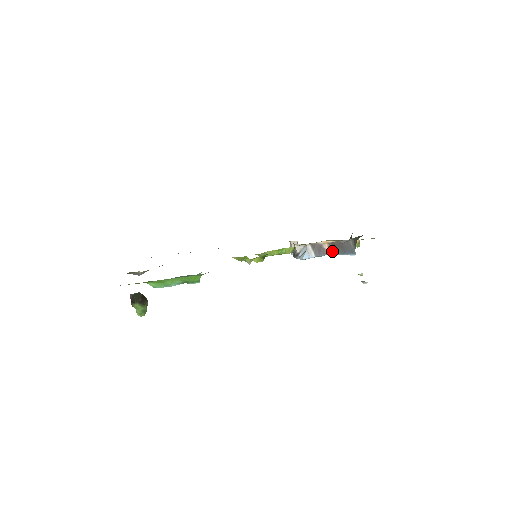
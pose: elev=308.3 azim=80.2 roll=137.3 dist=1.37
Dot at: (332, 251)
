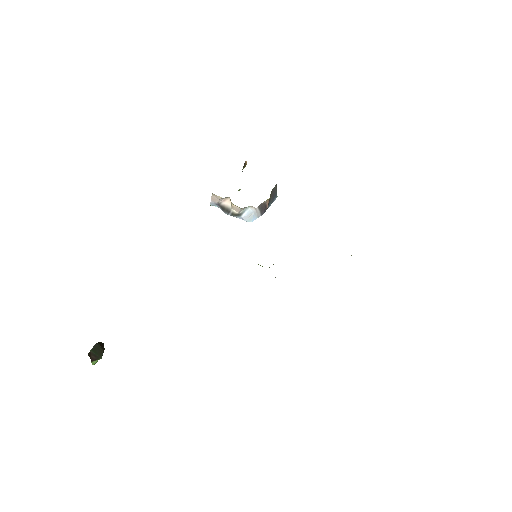
Dot at: (269, 204)
